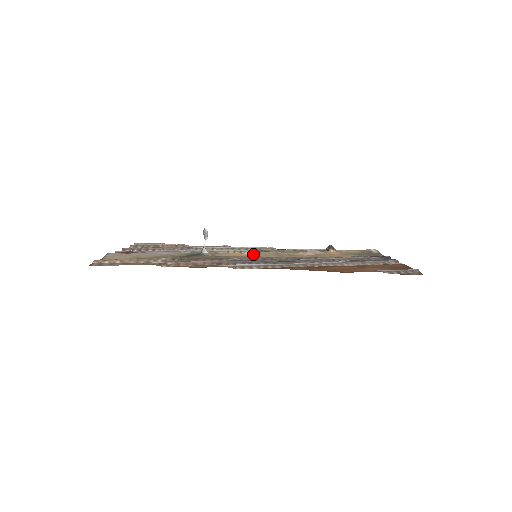
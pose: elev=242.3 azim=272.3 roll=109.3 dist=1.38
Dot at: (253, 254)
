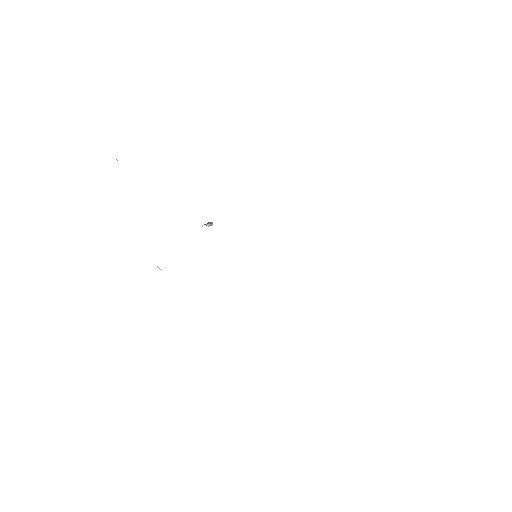
Dot at: occluded
